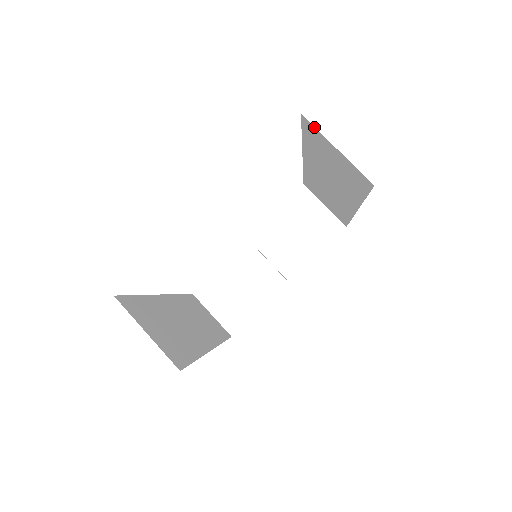
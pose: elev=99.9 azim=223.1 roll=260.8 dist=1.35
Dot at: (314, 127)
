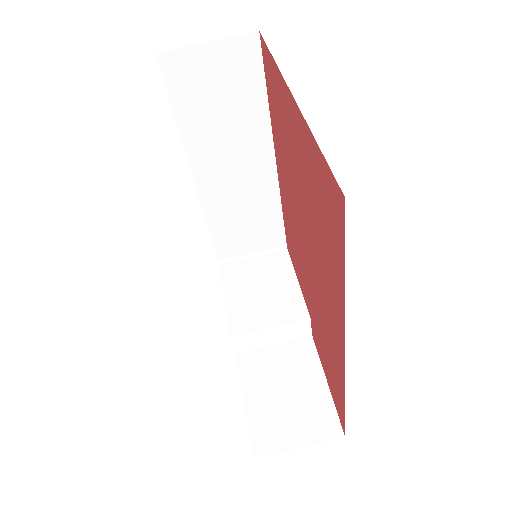
Dot at: (175, 51)
